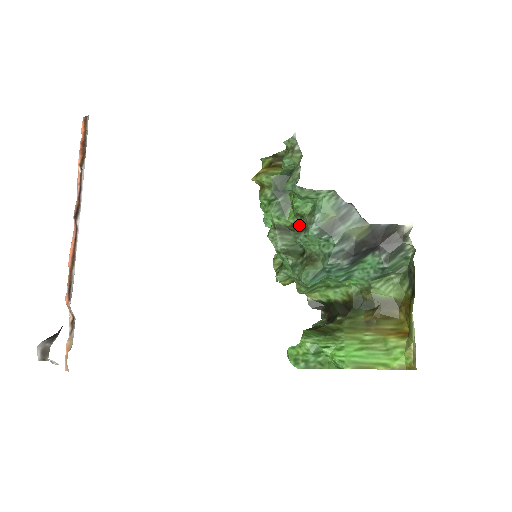
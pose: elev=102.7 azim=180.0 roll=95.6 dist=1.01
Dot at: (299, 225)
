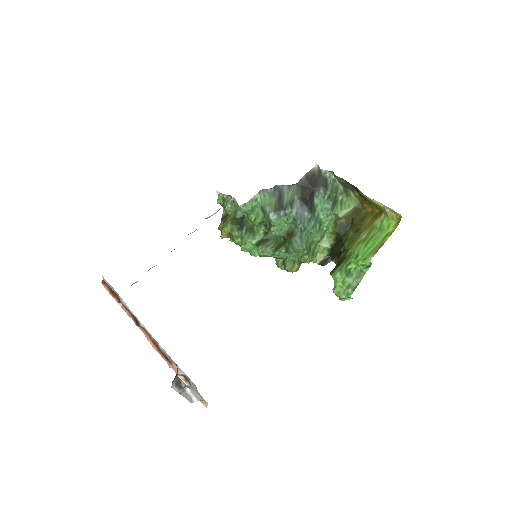
Dot at: (266, 228)
